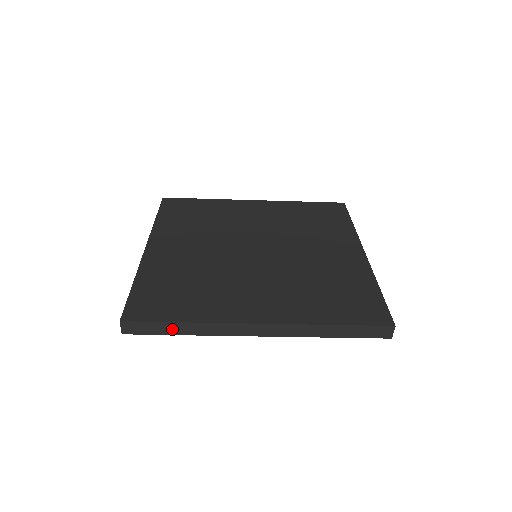
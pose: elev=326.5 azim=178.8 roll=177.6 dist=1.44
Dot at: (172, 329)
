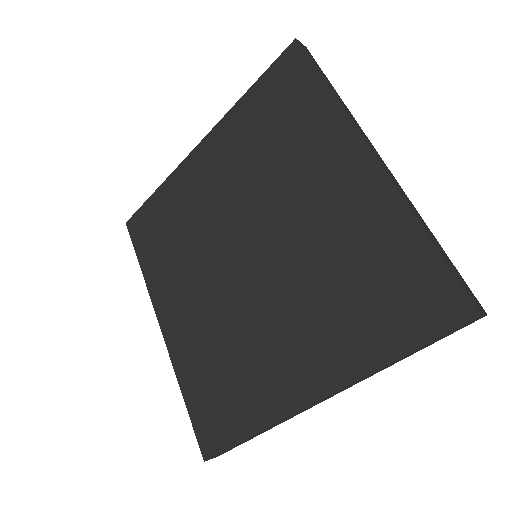
Dot at: occluded
